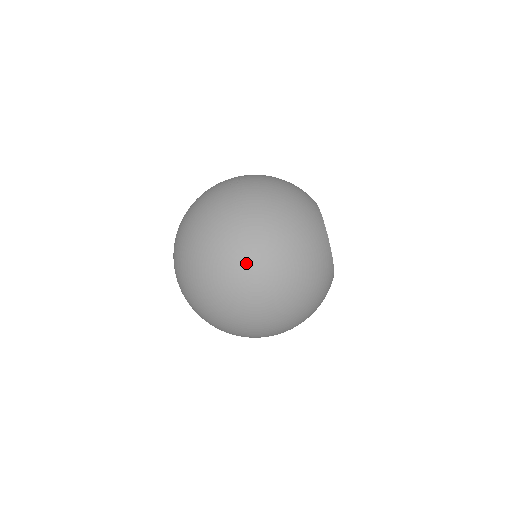
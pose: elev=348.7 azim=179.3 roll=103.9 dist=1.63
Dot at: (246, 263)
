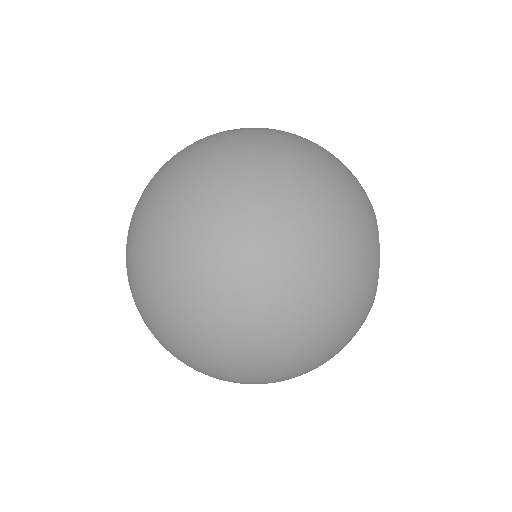
Dot at: (248, 203)
